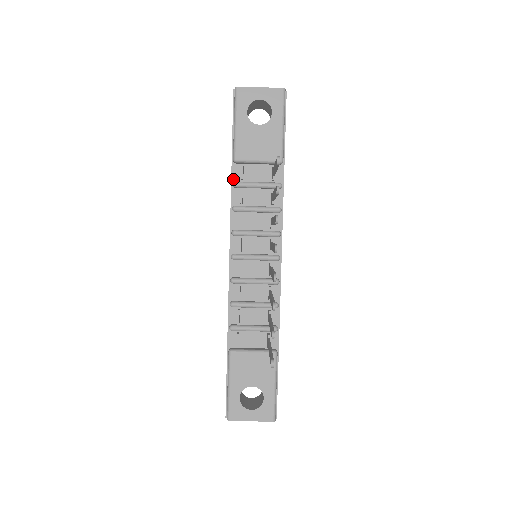
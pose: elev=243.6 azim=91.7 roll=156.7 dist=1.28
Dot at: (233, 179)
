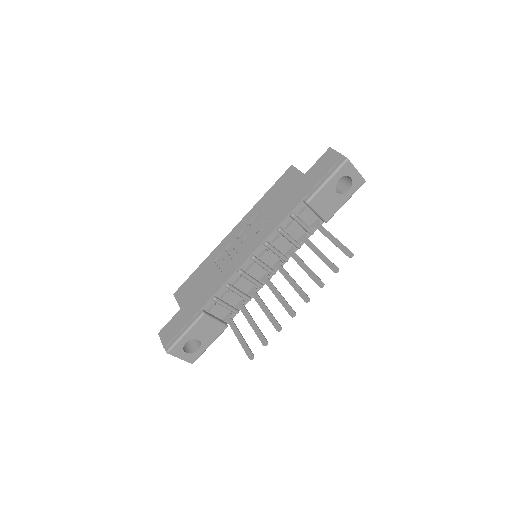
Dot at: (294, 210)
